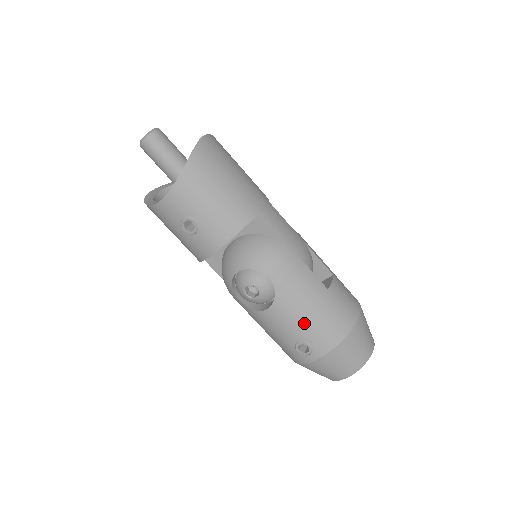
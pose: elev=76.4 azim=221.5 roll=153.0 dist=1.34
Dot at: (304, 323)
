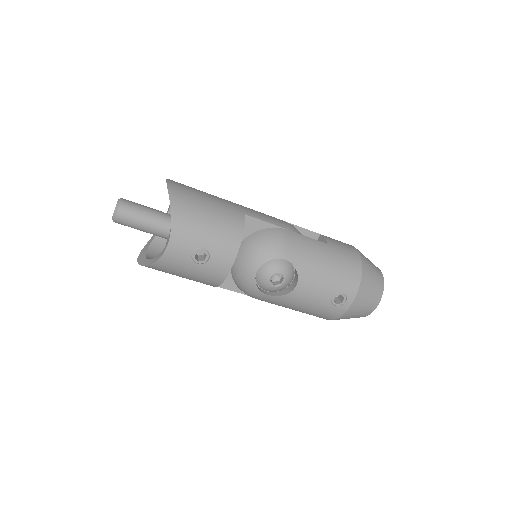
Dot at: (329, 278)
